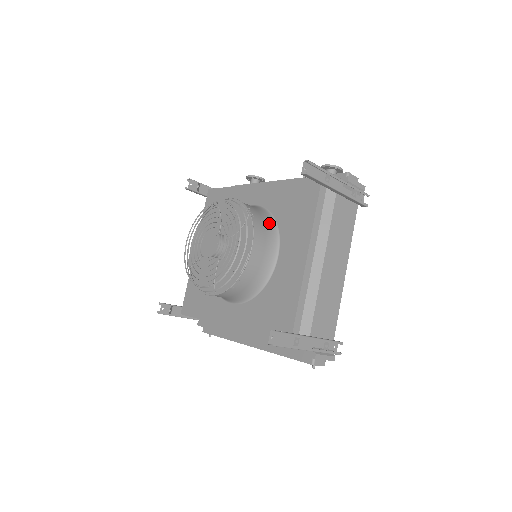
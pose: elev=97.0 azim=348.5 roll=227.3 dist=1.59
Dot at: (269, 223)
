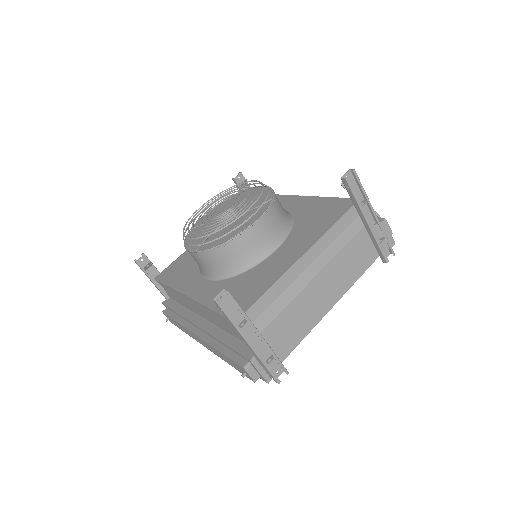
Dot at: (286, 220)
